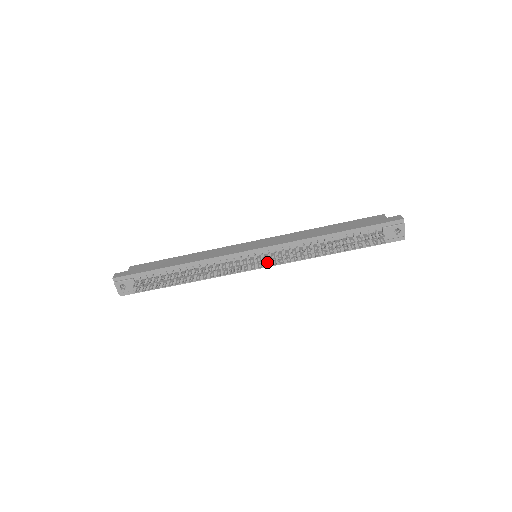
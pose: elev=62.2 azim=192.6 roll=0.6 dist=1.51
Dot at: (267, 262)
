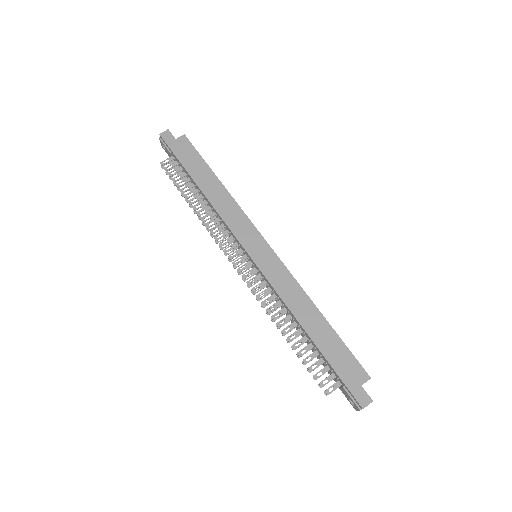
Dot at: occluded
